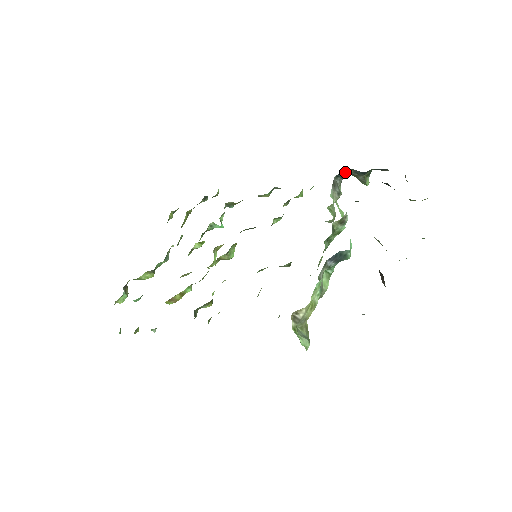
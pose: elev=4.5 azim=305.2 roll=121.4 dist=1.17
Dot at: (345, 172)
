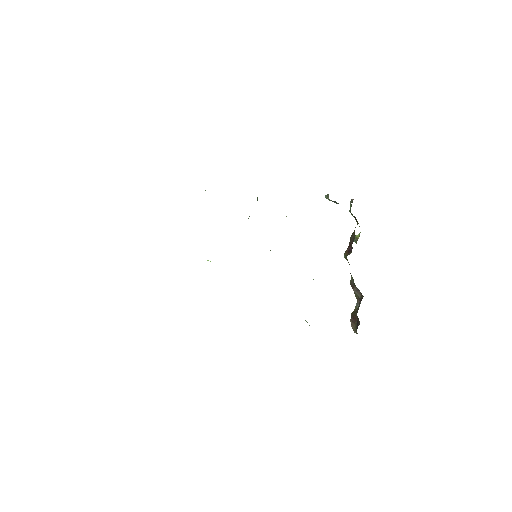
Dot at: occluded
